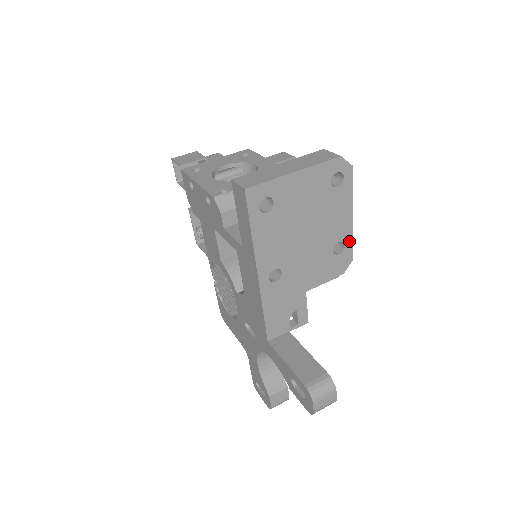
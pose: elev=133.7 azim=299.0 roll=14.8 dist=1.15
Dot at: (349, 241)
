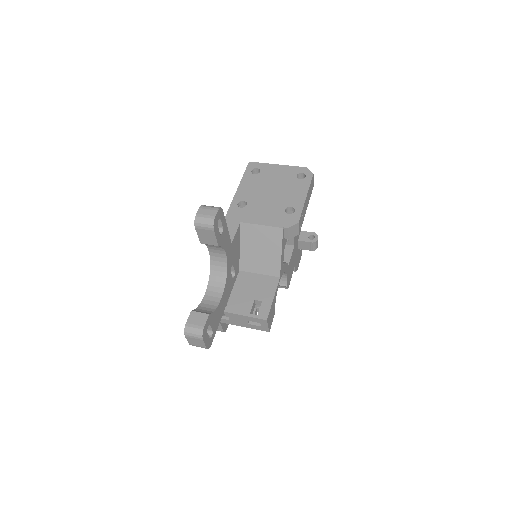
Dot at: (299, 210)
